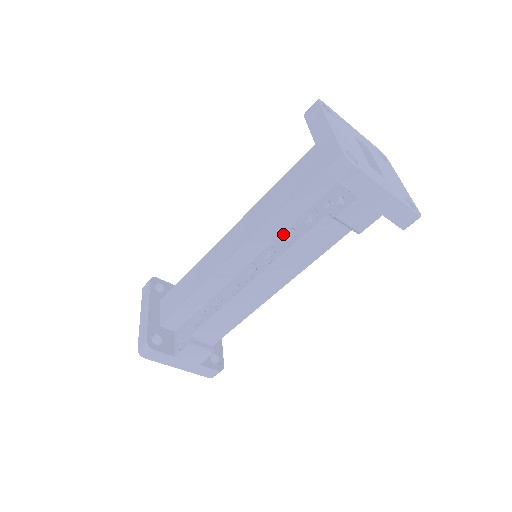
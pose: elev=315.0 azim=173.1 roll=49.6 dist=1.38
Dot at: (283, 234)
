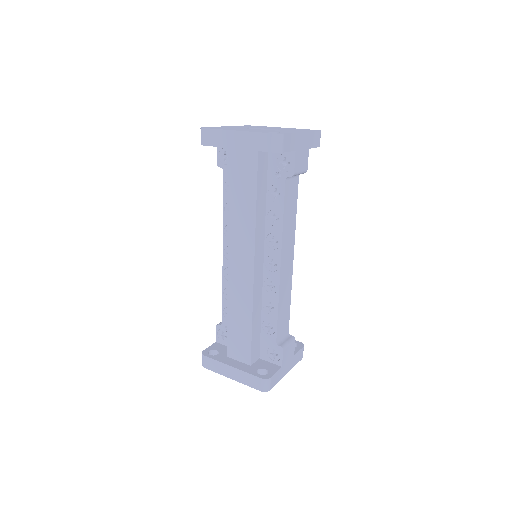
Dot at: (267, 221)
